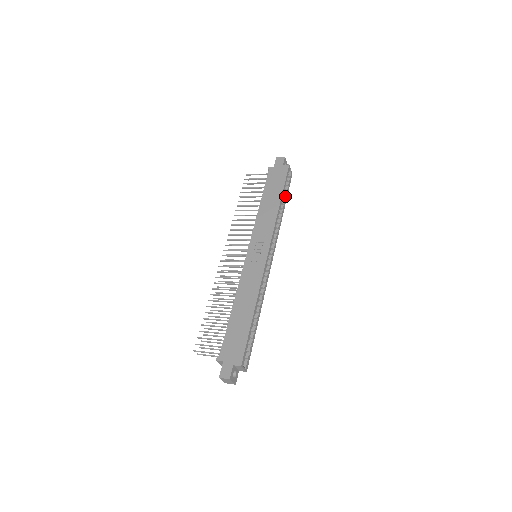
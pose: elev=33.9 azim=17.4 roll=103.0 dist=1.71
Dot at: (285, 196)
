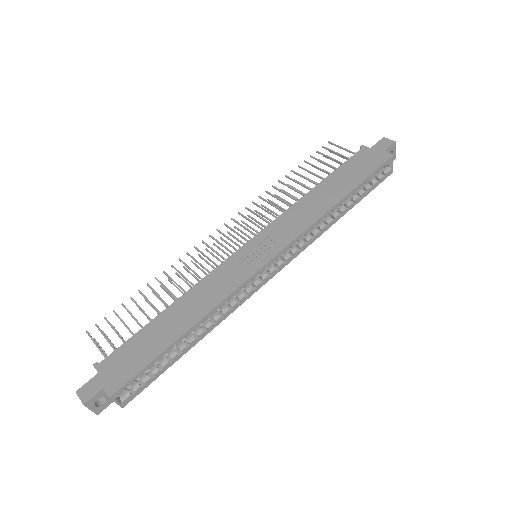
Dot at: (358, 197)
